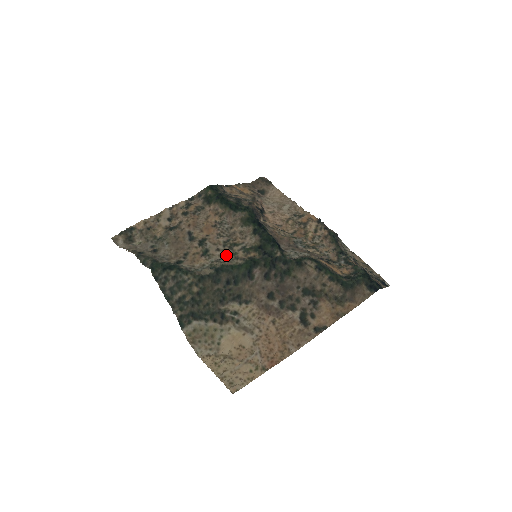
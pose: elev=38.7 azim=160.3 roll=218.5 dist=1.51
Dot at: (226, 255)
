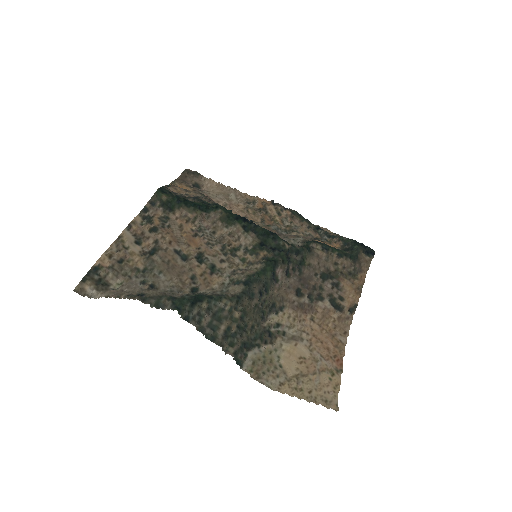
Dot at: (235, 264)
